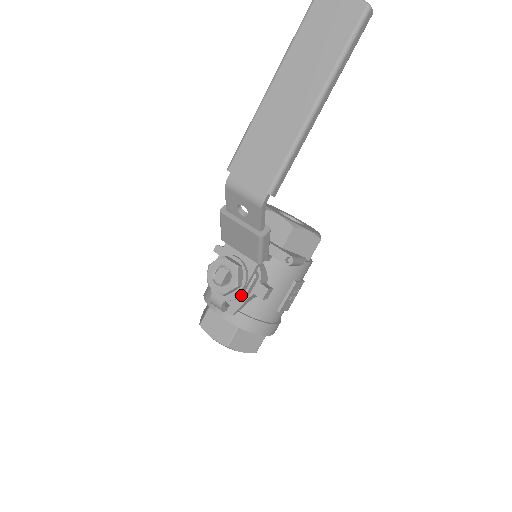
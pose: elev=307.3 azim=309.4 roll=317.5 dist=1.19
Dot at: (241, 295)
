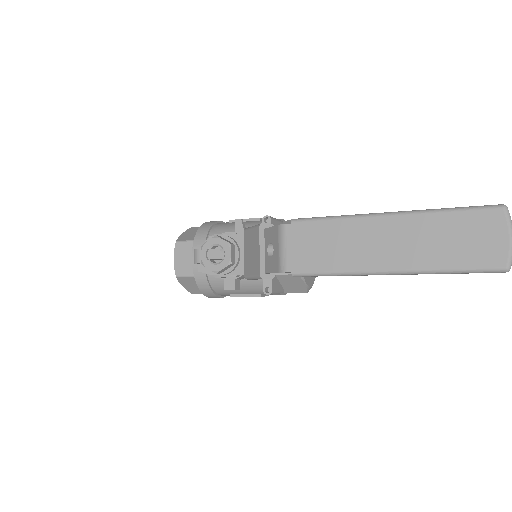
Dot at: (214, 275)
